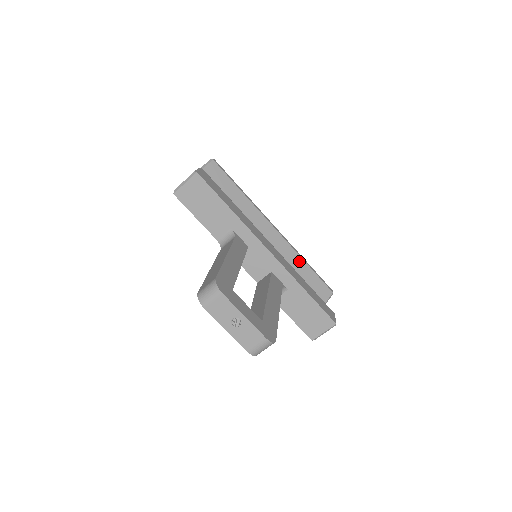
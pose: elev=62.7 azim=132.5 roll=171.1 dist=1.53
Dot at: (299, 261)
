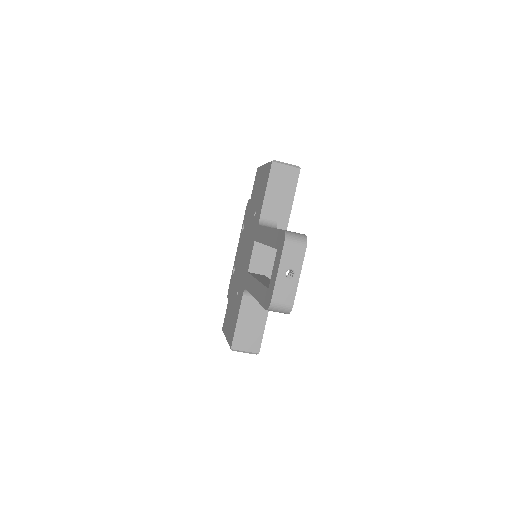
Dot at: occluded
